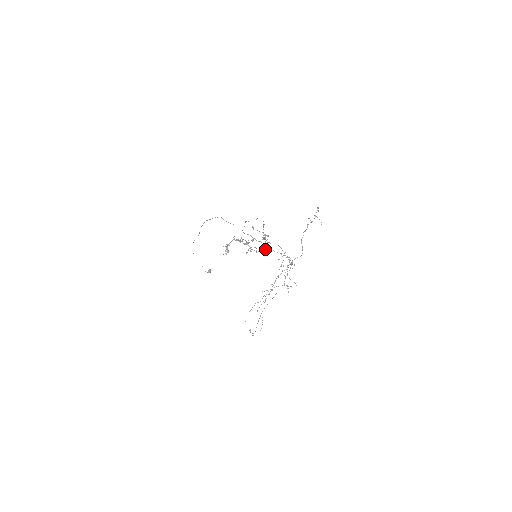
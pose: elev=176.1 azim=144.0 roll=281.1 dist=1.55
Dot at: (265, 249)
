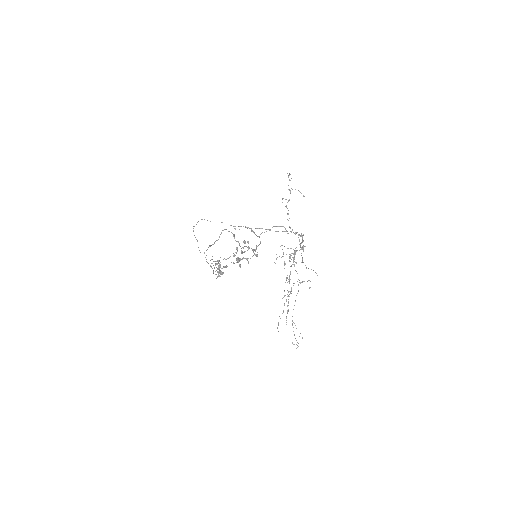
Dot at: occluded
